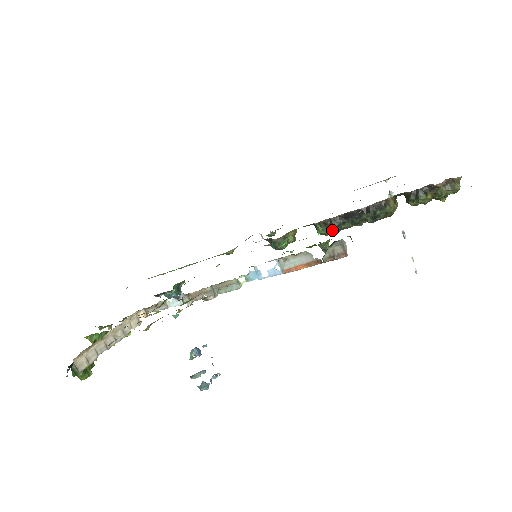
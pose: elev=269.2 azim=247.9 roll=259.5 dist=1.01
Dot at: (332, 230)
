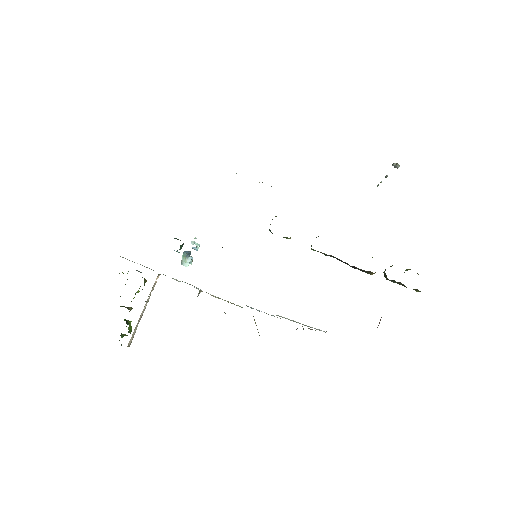
Dot at: occluded
